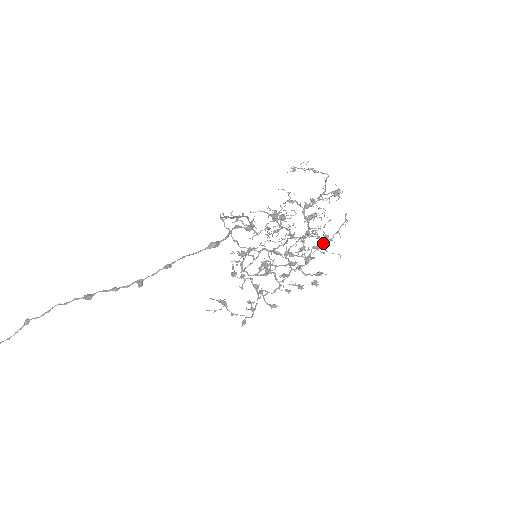
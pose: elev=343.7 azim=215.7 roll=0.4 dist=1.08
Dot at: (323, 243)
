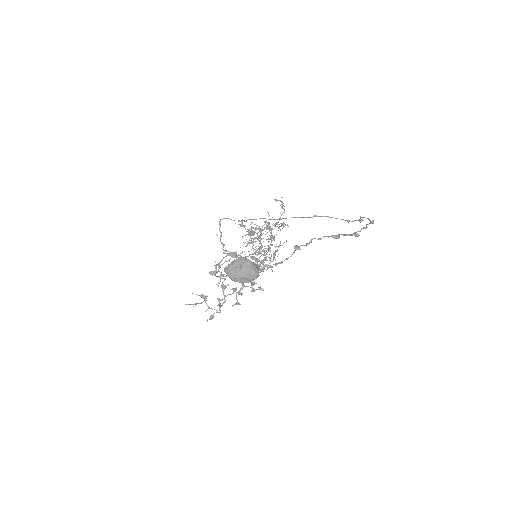
Dot at: (273, 258)
